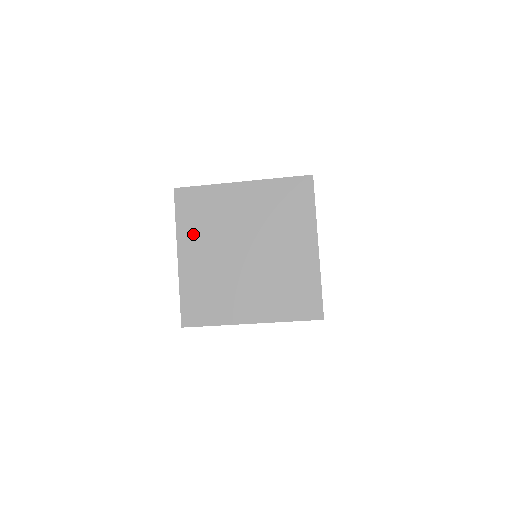
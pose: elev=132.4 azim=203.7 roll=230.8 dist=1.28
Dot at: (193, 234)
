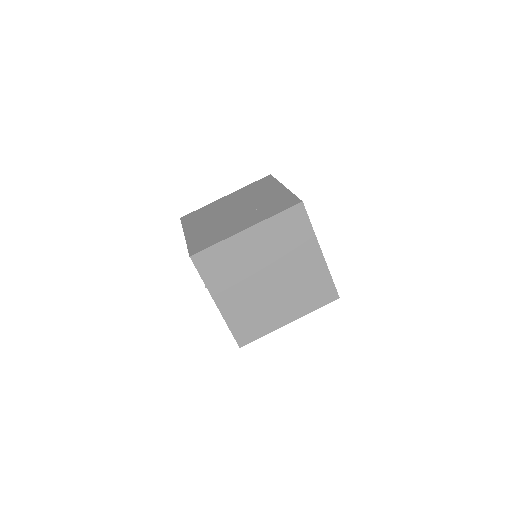
Dot at: (222, 284)
